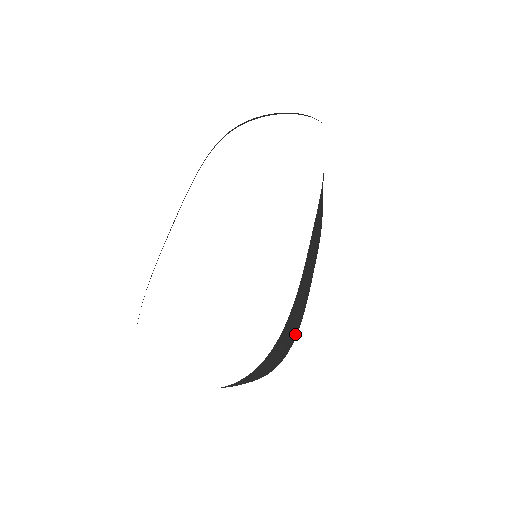
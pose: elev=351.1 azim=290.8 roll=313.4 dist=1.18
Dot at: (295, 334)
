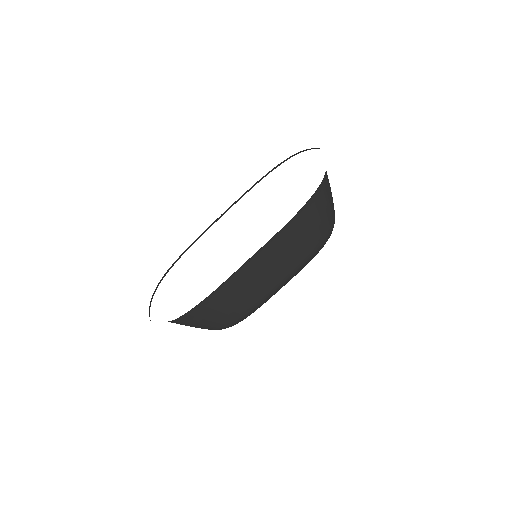
Dot at: (233, 317)
